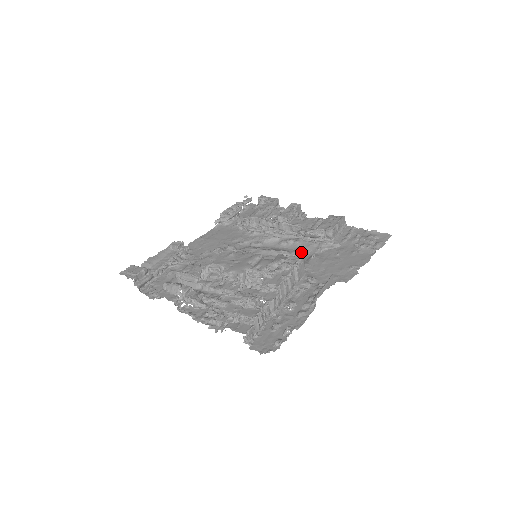
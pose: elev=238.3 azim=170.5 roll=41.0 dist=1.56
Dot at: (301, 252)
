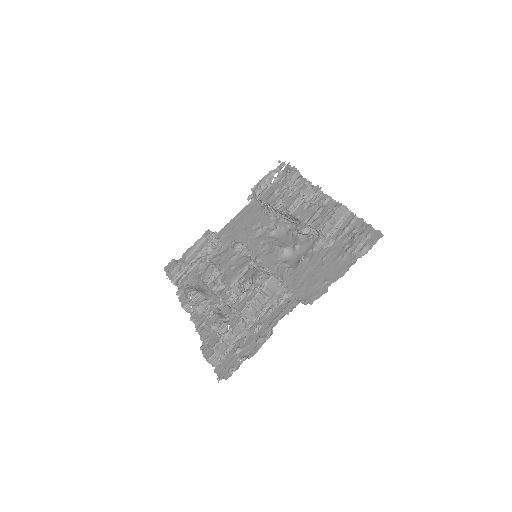
Dot at: (298, 249)
